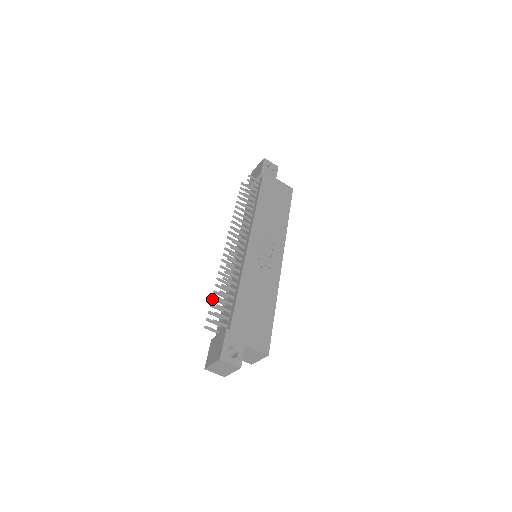
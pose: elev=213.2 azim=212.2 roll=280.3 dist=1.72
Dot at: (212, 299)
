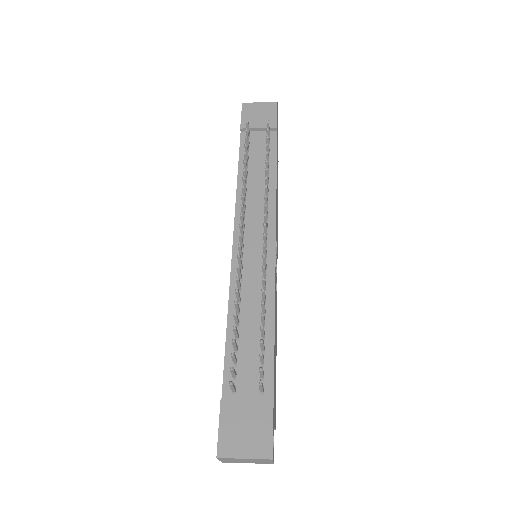
Dot at: (234, 328)
